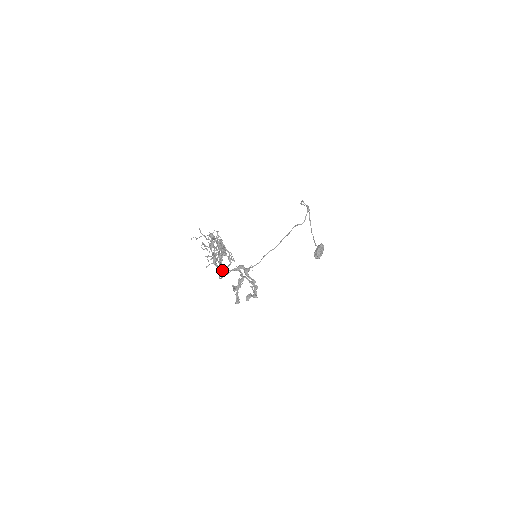
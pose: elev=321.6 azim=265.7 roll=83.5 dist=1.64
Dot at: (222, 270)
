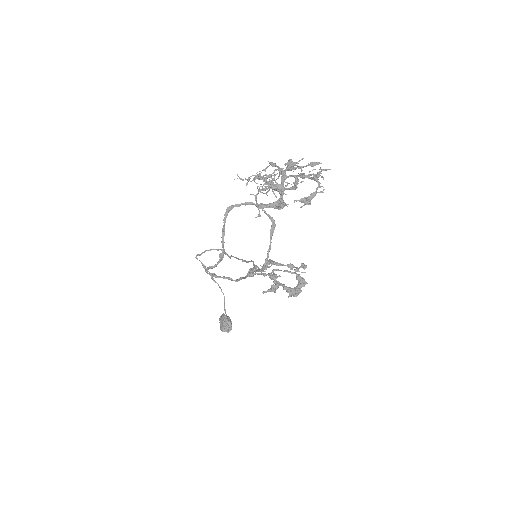
Dot at: (309, 202)
